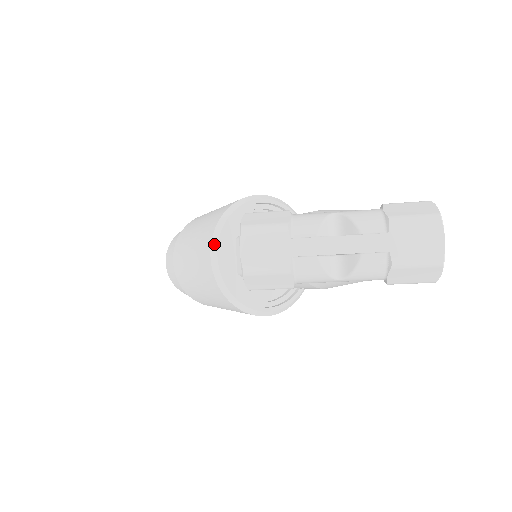
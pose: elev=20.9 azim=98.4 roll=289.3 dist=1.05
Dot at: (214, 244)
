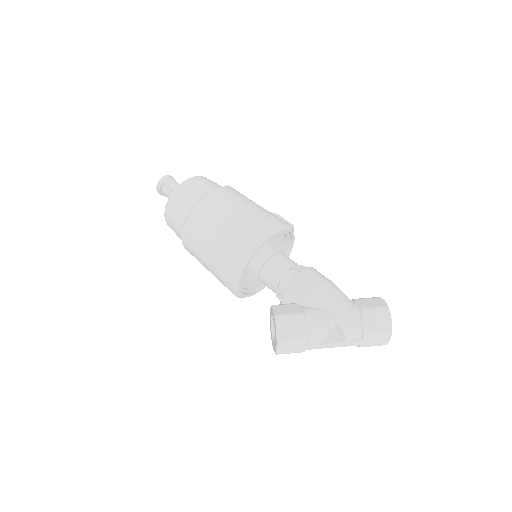
Dot at: (236, 283)
